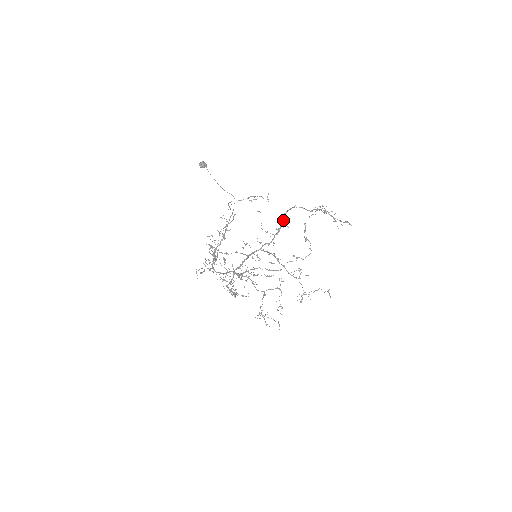
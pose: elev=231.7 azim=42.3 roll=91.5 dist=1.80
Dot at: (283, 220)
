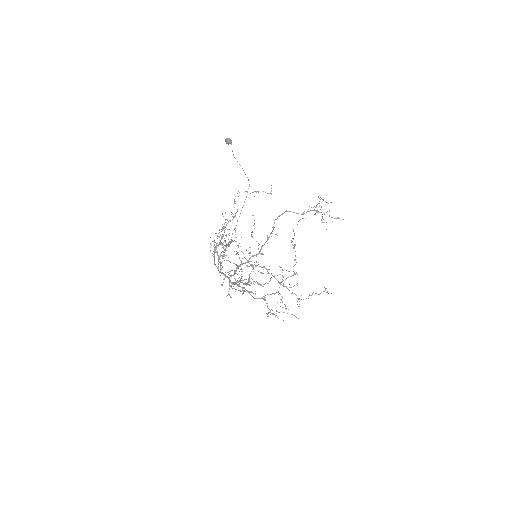
Dot at: occluded
